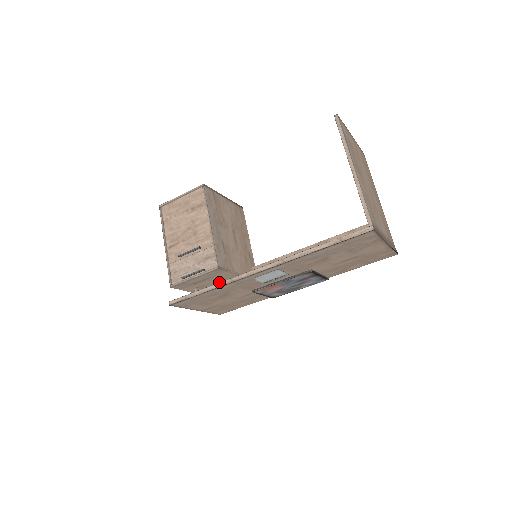
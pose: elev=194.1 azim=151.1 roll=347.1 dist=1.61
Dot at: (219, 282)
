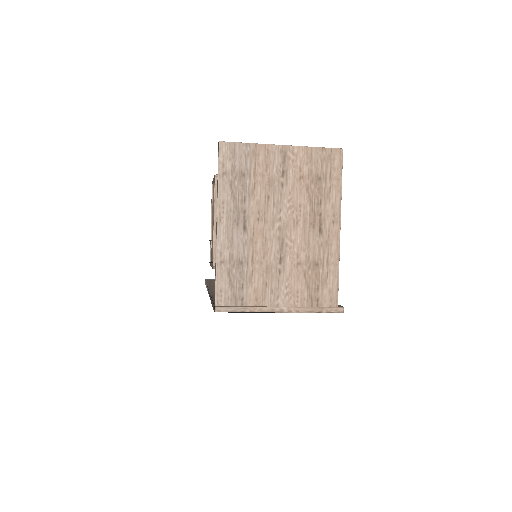
Dot at: occluded
